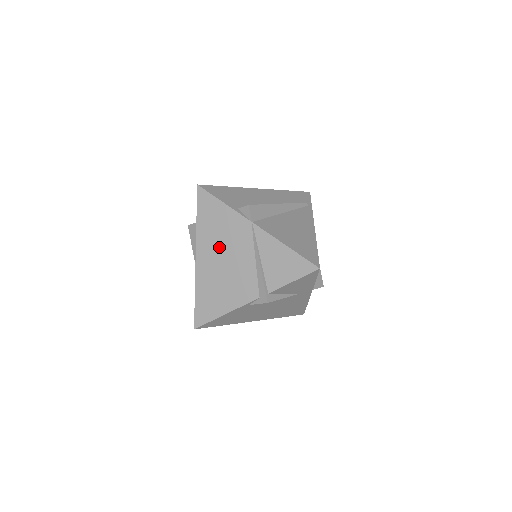
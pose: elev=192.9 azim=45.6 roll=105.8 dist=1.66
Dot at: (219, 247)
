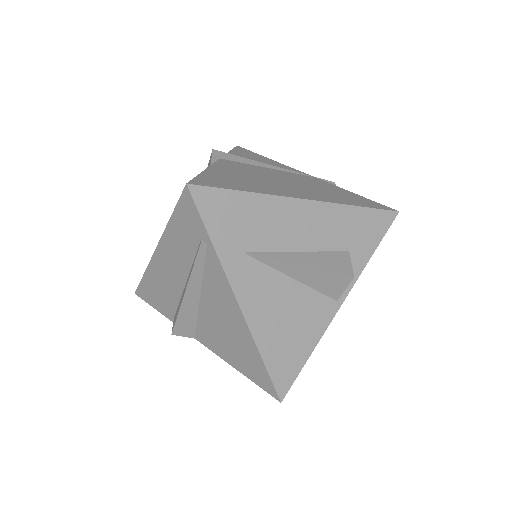
Dot at: occluded
